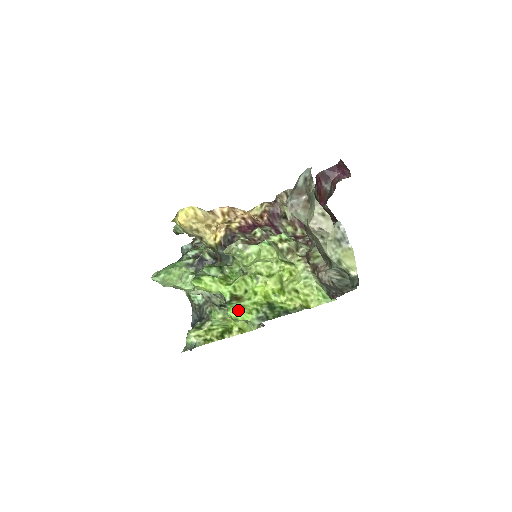
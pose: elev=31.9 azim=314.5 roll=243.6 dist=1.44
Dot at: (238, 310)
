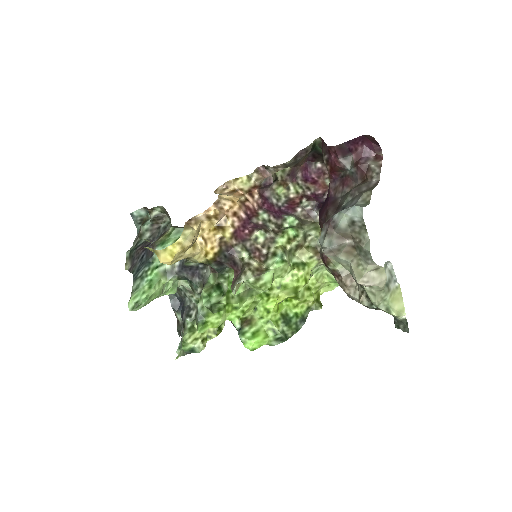
Dot at: (255, 341)
